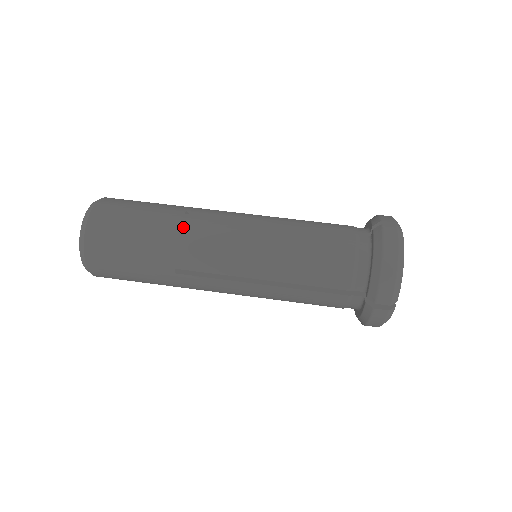
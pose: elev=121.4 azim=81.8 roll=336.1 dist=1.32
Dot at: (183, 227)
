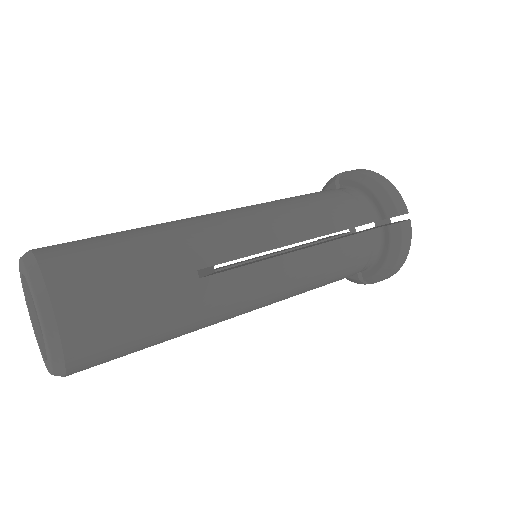
Dot at: (176, 225)
